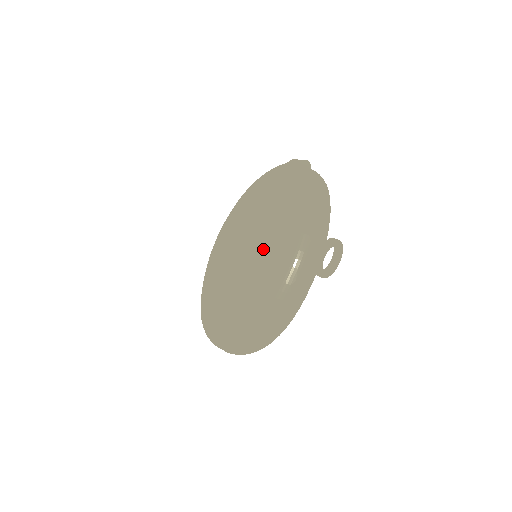
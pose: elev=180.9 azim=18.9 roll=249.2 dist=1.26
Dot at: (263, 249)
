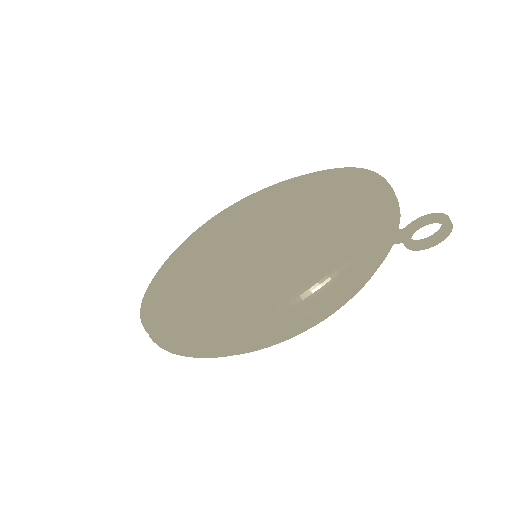
Dot at: (326, 213)
